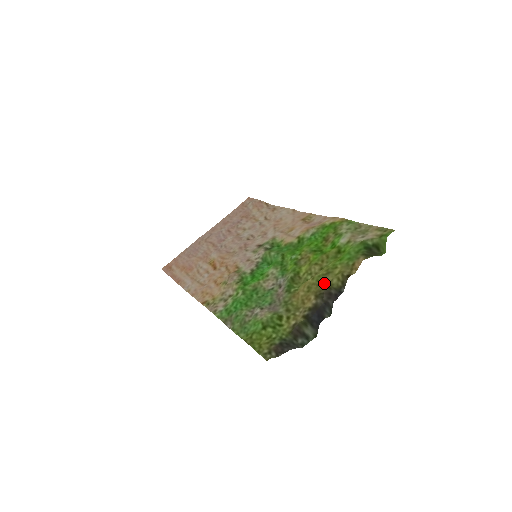
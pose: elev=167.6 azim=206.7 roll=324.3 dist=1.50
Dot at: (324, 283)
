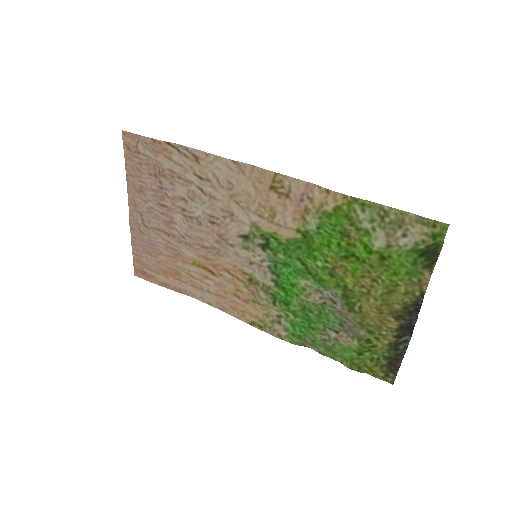
Dot at: (395, 304)
